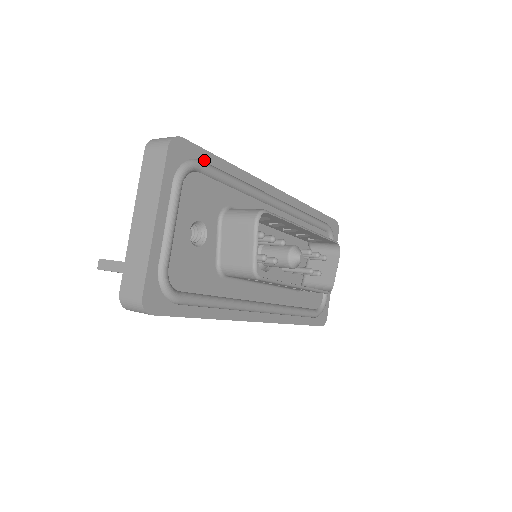
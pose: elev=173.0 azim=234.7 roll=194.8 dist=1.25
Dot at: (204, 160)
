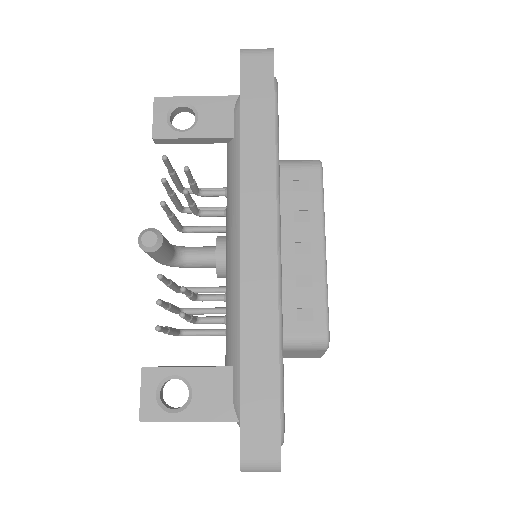
Dot at: occluded
